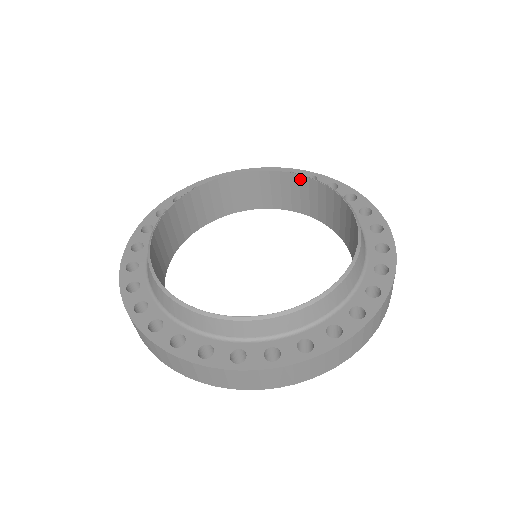
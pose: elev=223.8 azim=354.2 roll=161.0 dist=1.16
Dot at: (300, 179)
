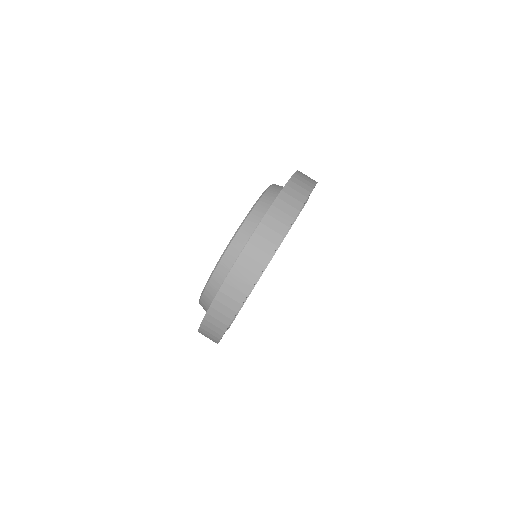
Dot at: occluded
